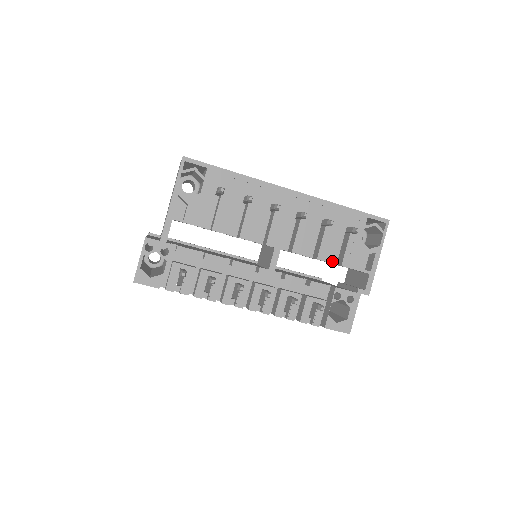
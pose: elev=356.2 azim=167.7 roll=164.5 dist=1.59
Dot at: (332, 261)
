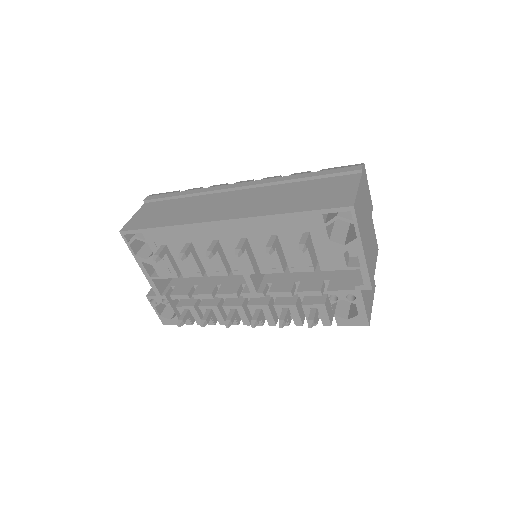
Dot at: (307, 269)
